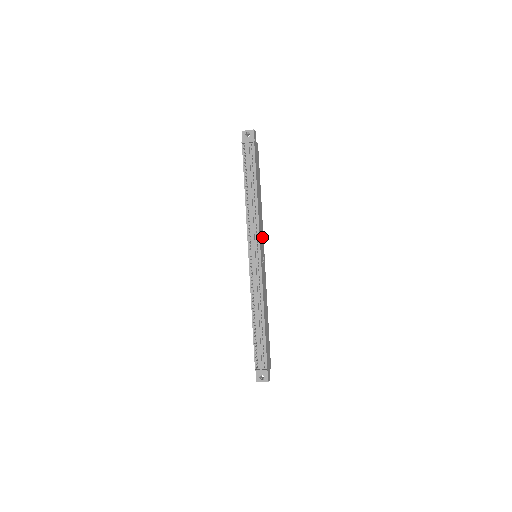
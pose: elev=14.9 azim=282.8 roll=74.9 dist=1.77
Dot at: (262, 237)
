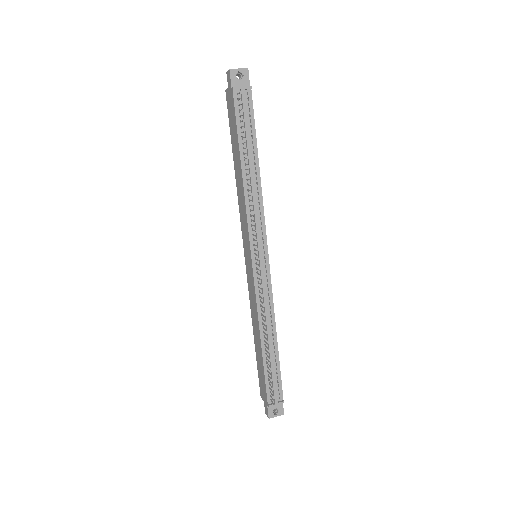
Dot at: occluded
